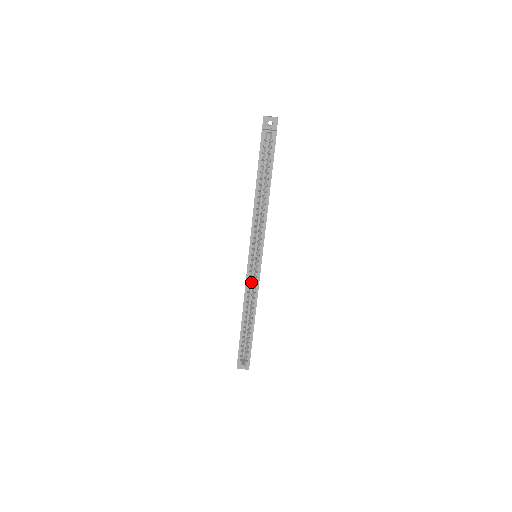
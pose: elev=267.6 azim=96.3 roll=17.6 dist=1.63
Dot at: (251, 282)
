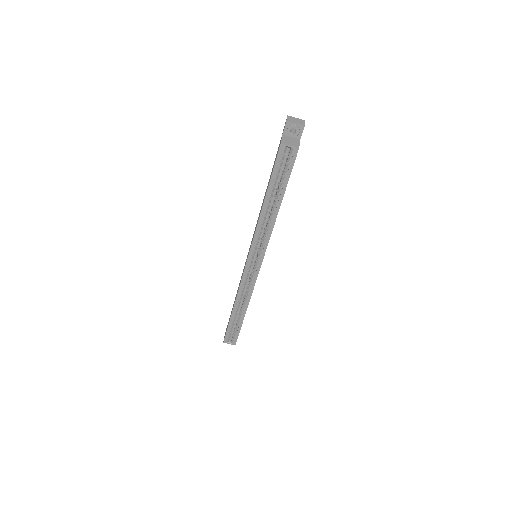
Dot at: occluded
